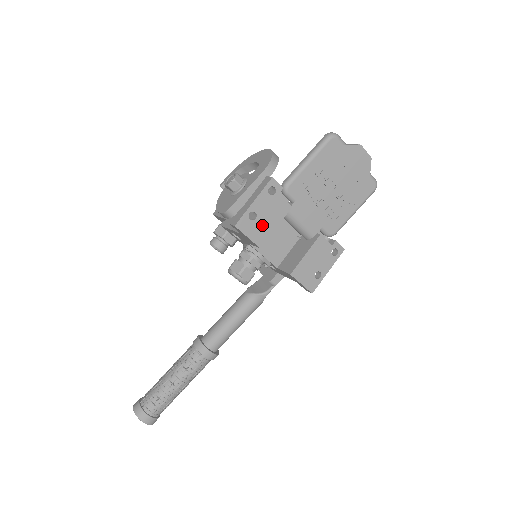
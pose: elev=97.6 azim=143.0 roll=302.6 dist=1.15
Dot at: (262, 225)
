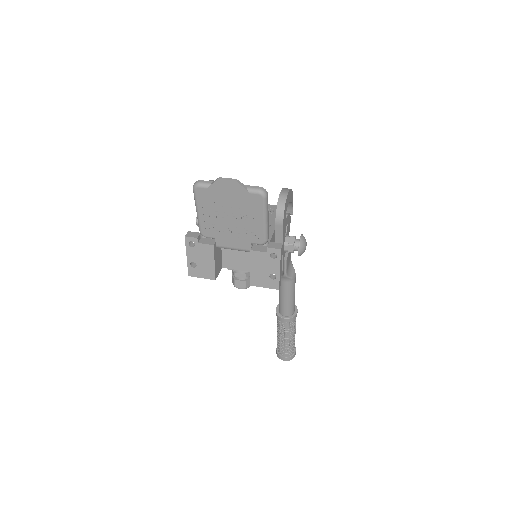
Dot at: (204, 267)
